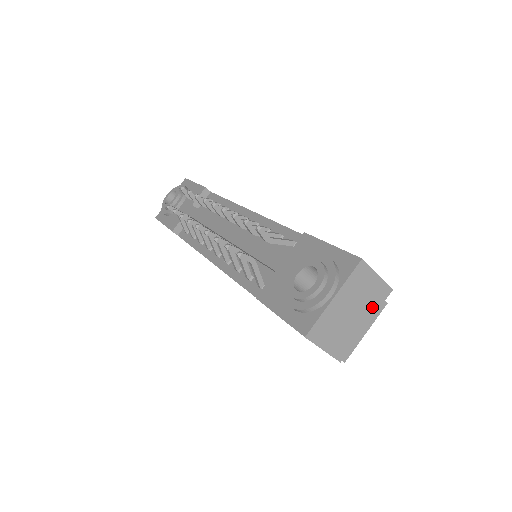
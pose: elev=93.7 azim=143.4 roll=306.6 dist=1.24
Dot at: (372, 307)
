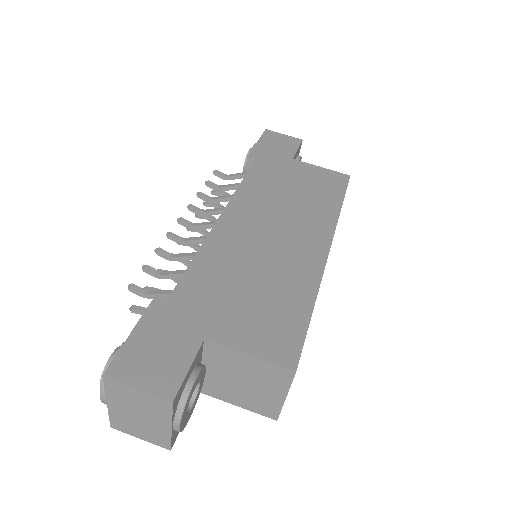
Dot at: (161, 414)
